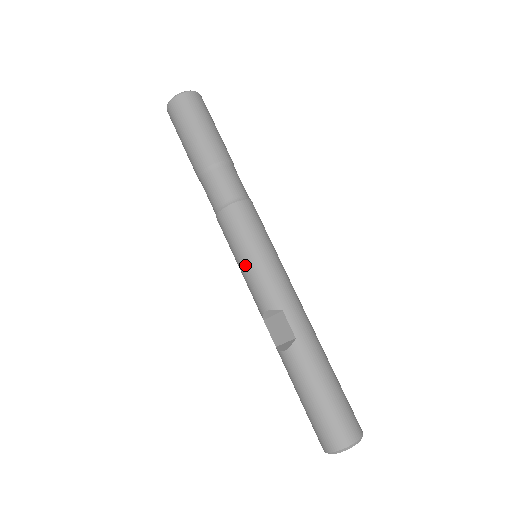
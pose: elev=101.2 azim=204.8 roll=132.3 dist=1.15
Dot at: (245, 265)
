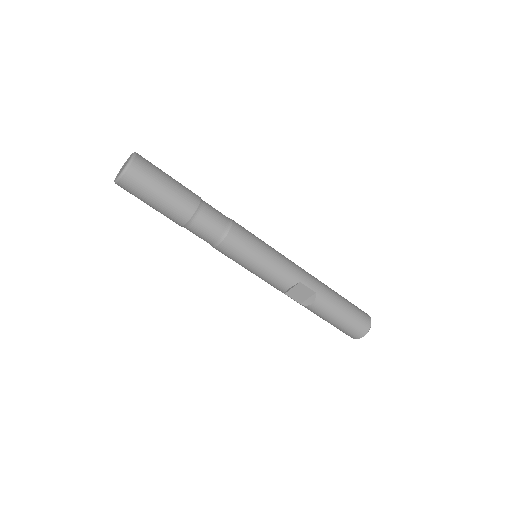
Dot at: (260, 269)
